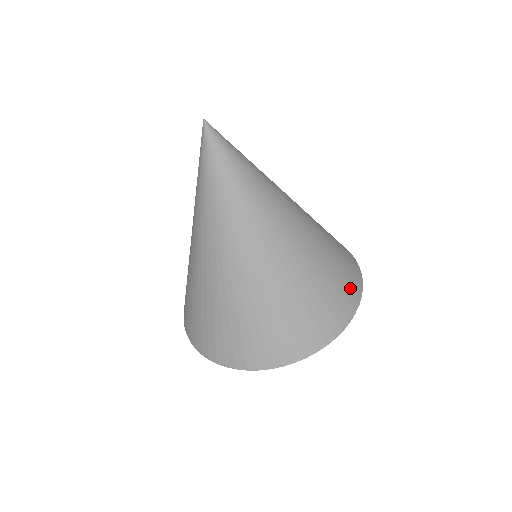
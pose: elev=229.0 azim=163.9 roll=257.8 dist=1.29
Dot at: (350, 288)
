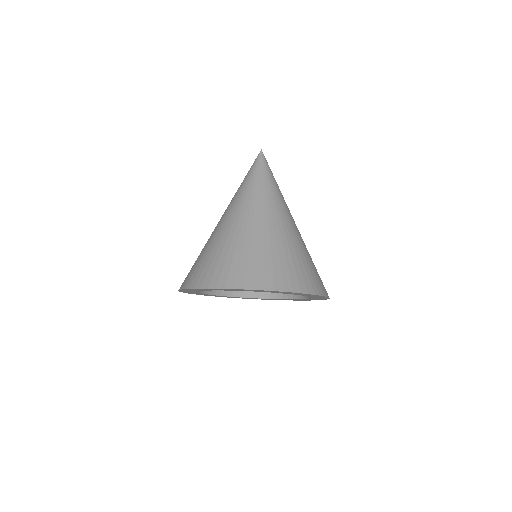
Dot at: occluded
